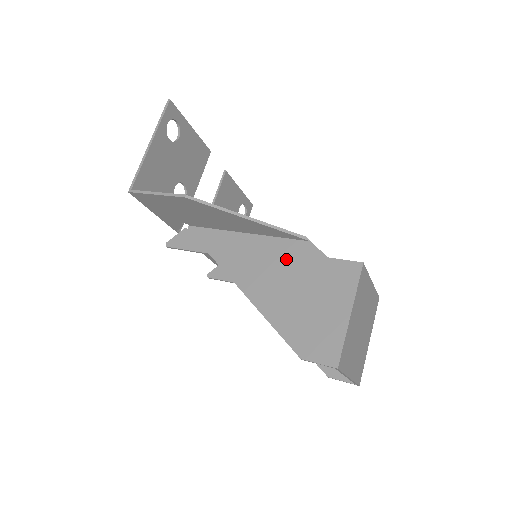
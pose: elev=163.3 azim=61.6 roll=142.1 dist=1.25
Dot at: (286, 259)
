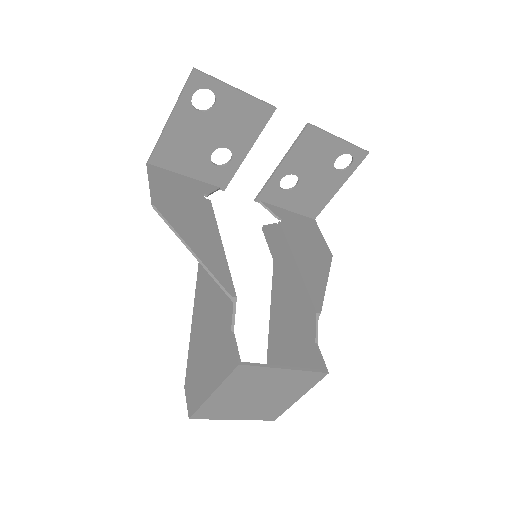
Dot at: (218, 301)
